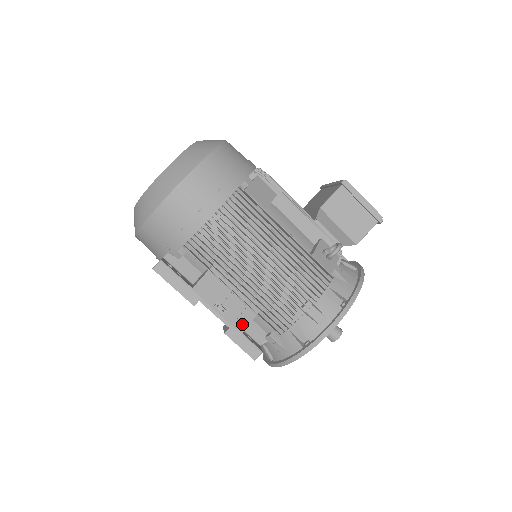
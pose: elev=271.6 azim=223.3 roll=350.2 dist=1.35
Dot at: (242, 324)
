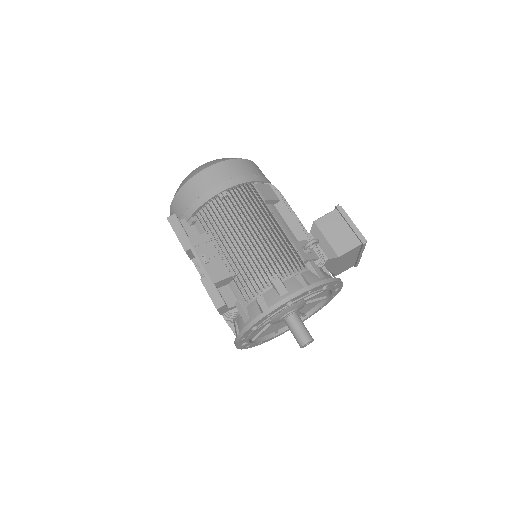
Dot at: (217, 277)
